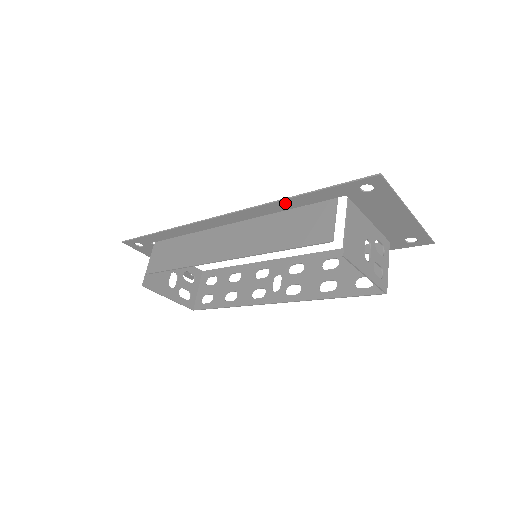
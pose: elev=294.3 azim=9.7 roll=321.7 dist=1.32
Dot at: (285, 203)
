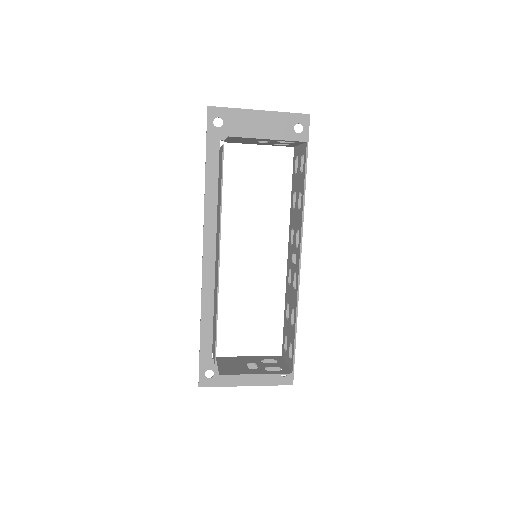
Dot at: (209, 189)
